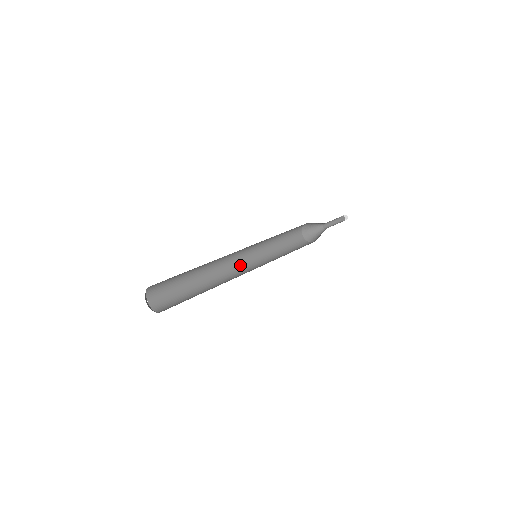
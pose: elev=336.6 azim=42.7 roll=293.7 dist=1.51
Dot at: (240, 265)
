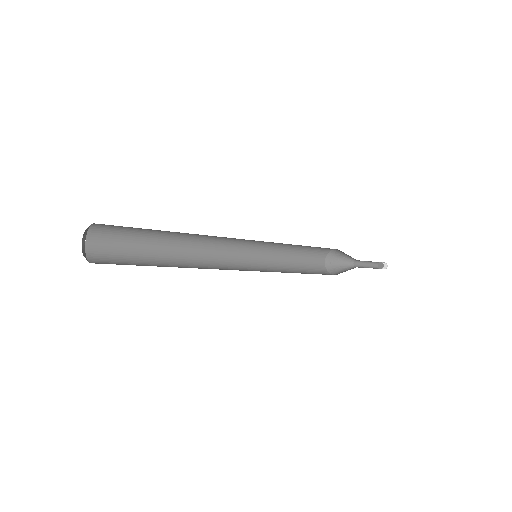
Dot at: (232, 254)
